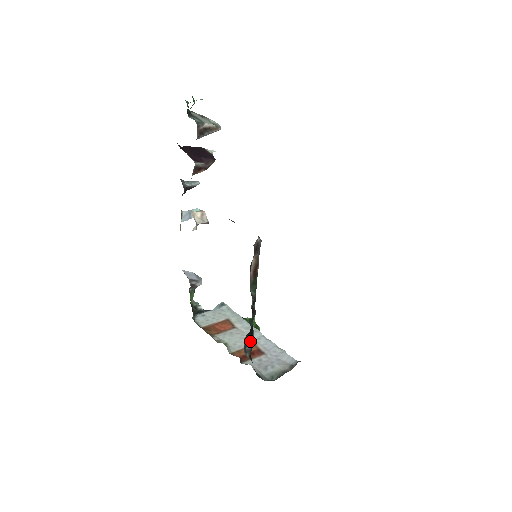
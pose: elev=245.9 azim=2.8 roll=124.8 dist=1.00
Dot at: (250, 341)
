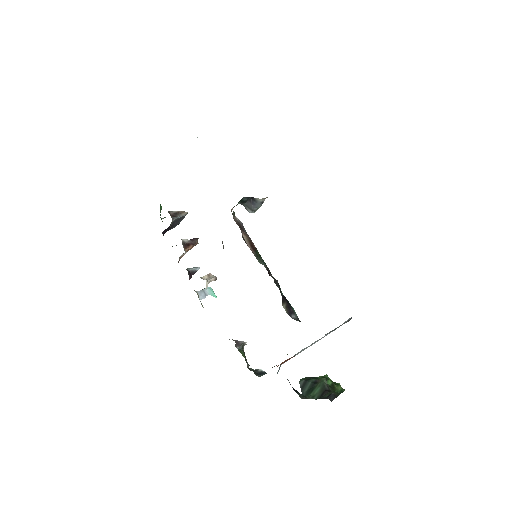
Dot at: (292, 311)
